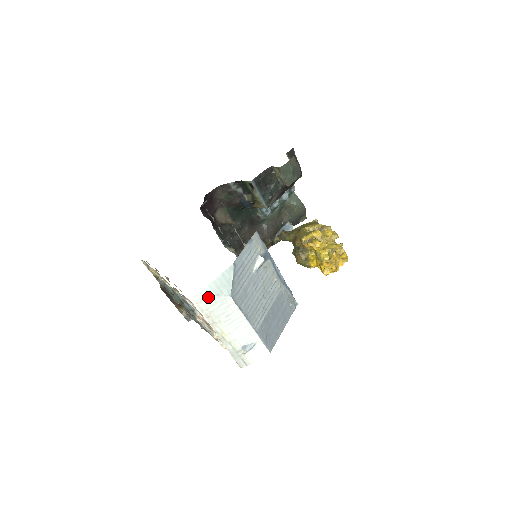
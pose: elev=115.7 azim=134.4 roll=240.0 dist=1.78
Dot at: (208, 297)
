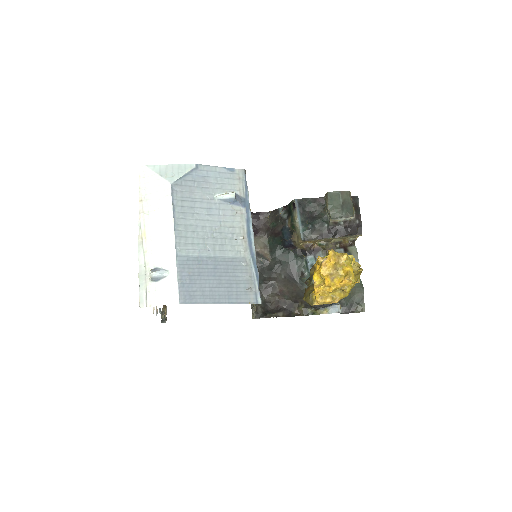
Dot at: (152, 174)
